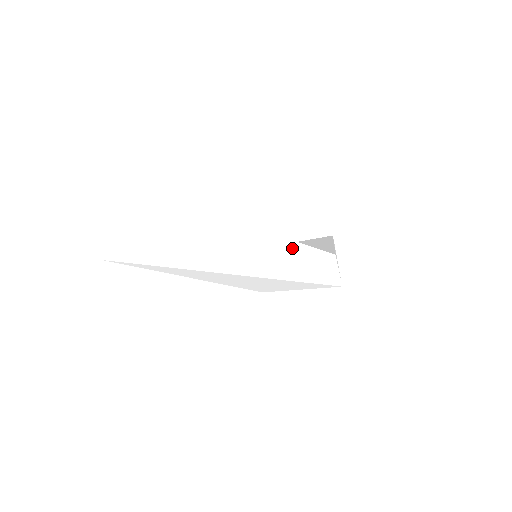
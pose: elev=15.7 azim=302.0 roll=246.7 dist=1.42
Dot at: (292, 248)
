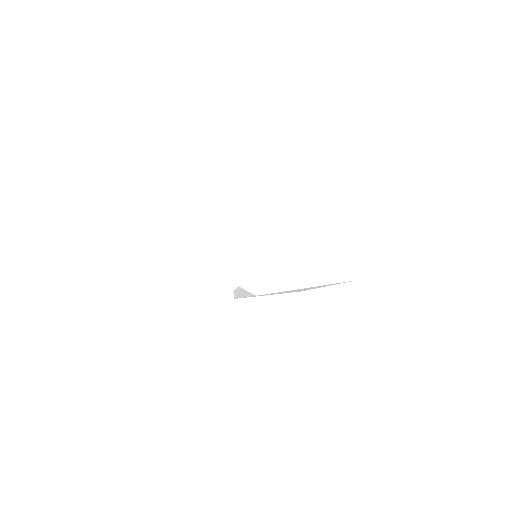
Dot at: (317, 230)
